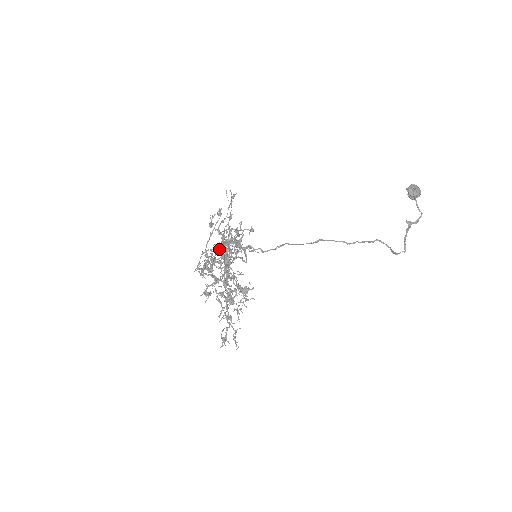
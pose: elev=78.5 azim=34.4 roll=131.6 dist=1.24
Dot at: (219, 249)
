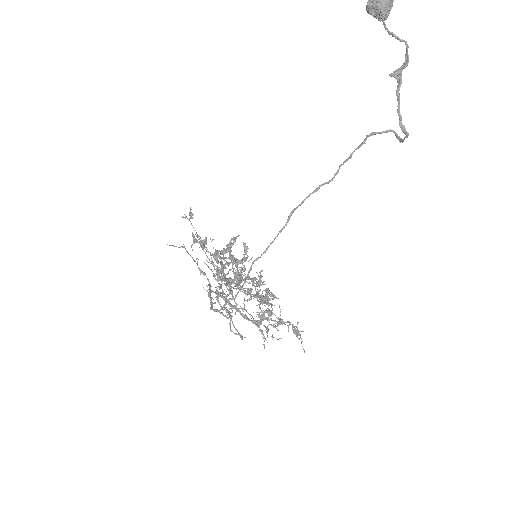
Dot at: (229, 259)
